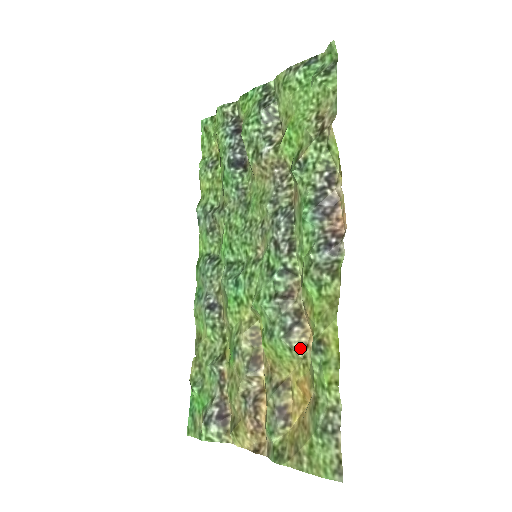
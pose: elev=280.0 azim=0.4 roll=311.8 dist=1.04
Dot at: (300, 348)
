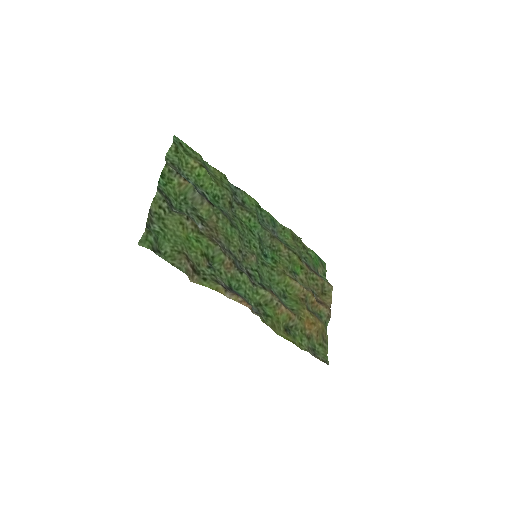
Dot at: (294, 313)
